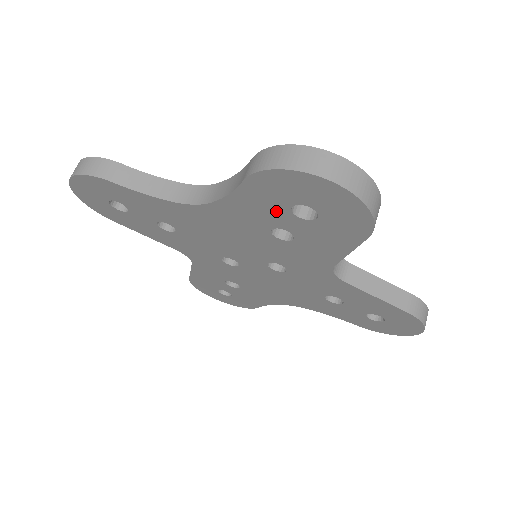
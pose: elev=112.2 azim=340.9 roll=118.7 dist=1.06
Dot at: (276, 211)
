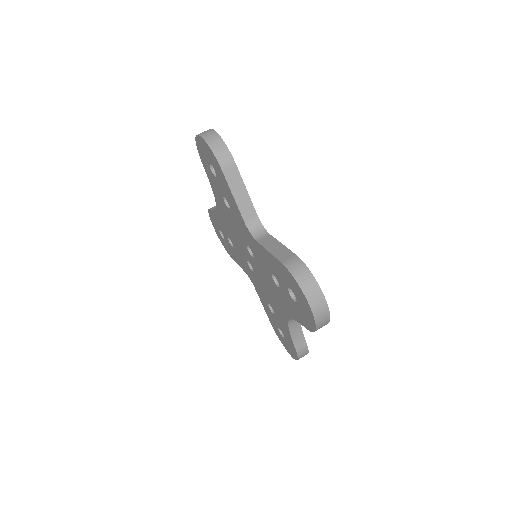
Dot at: (214, 179)
